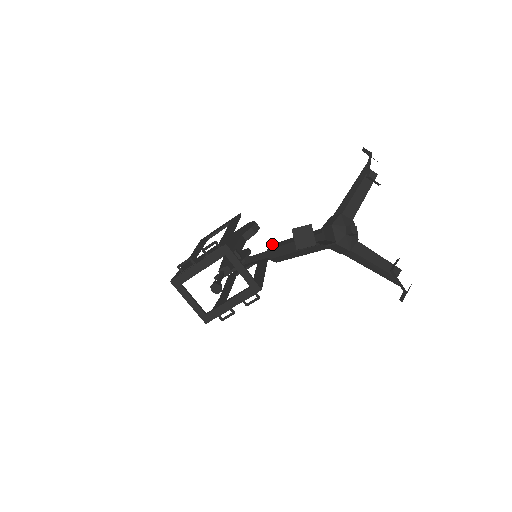
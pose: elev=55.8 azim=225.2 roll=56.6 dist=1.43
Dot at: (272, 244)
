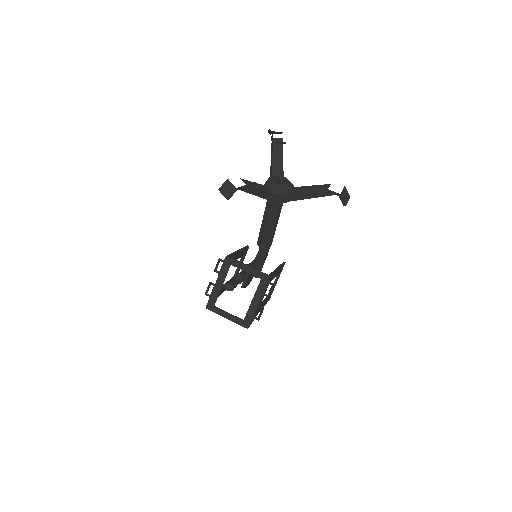
Dot at: occluded
